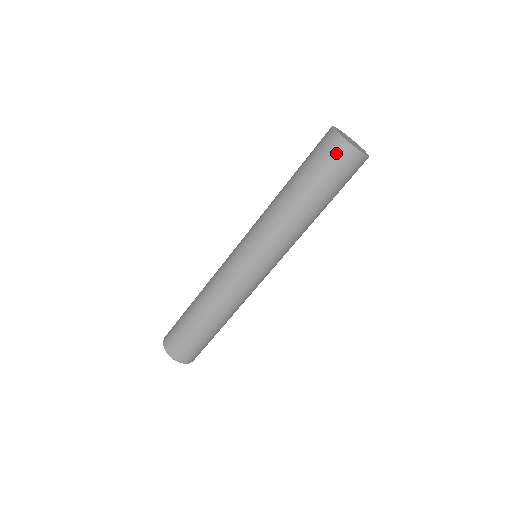
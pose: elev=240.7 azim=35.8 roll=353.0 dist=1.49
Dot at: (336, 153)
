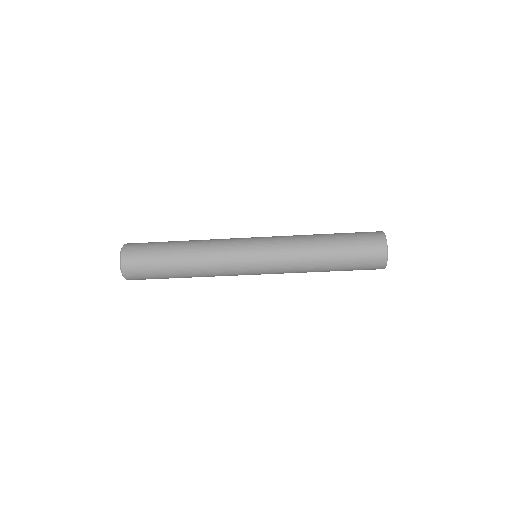
Dot at: (376, 257)
